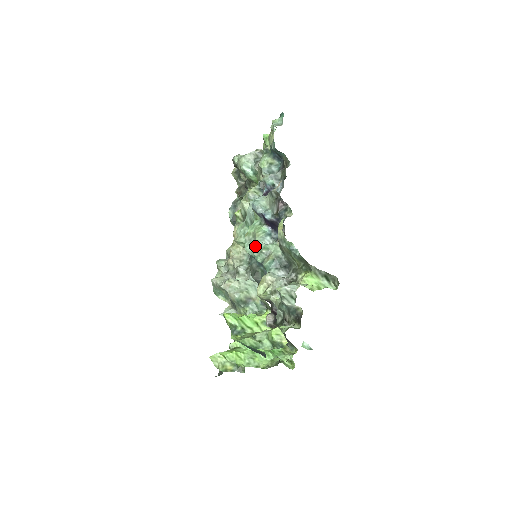
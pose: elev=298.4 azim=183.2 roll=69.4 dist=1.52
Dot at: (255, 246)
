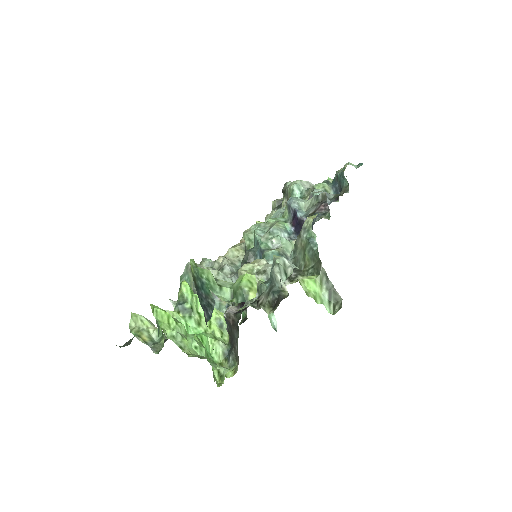
Dot at: (268, 231)
